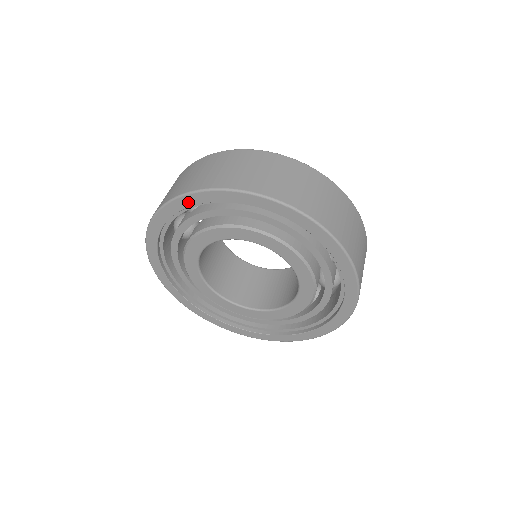
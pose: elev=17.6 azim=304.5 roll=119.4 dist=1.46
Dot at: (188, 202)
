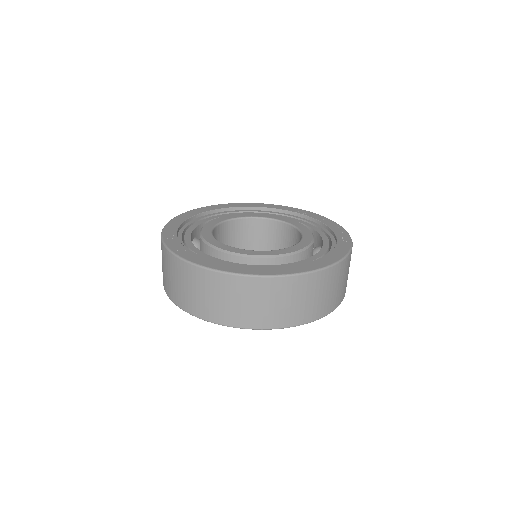
Dot at: occluded
